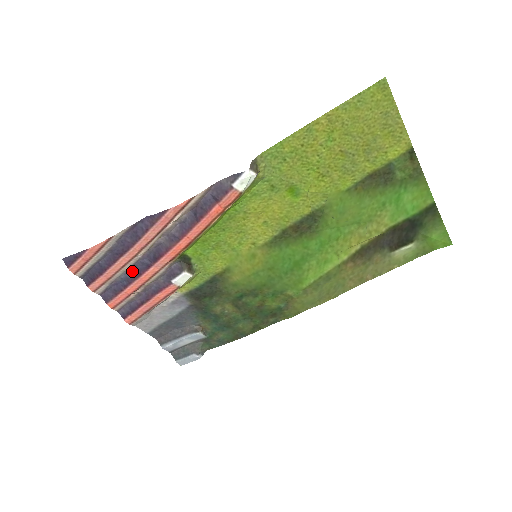
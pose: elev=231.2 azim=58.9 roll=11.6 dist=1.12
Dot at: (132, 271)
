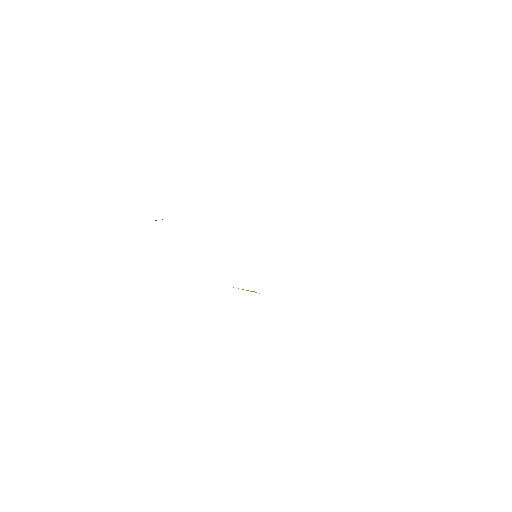
Dot at: occluded
